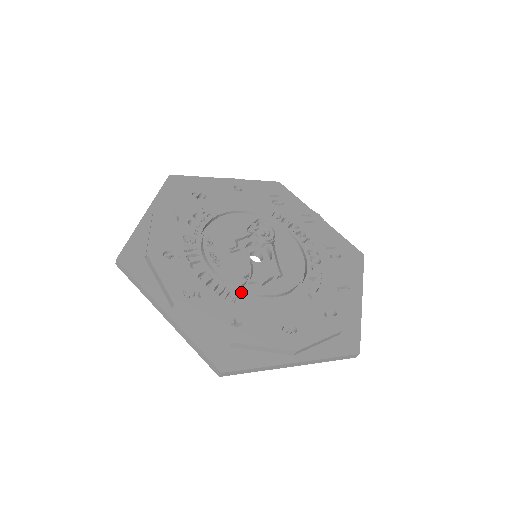
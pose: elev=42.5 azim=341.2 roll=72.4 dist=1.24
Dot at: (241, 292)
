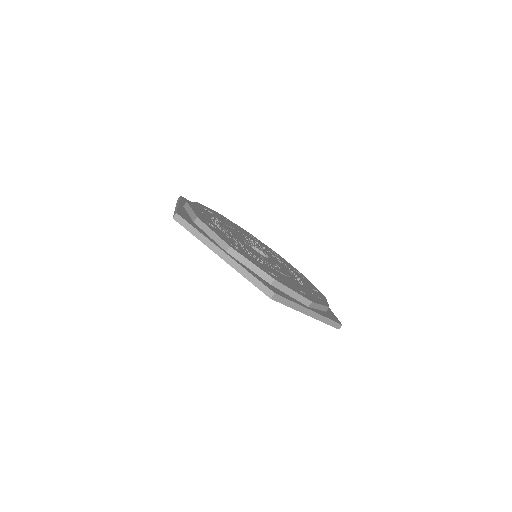
Dot at: (263, 262)
